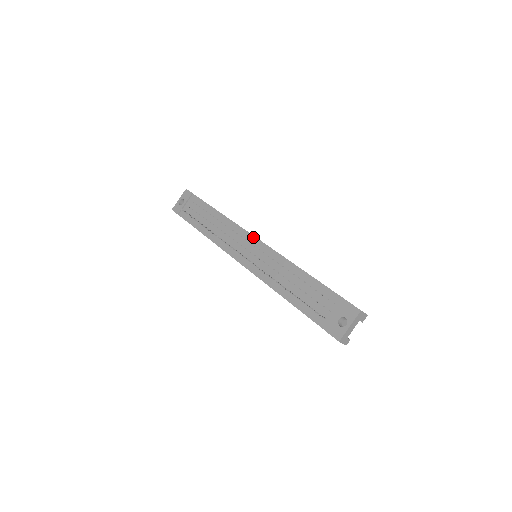
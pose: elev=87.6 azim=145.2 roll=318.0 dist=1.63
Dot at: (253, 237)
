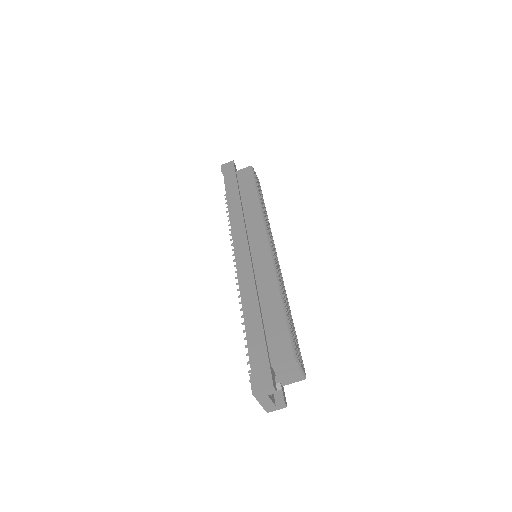
Dot at: (234, 248)
